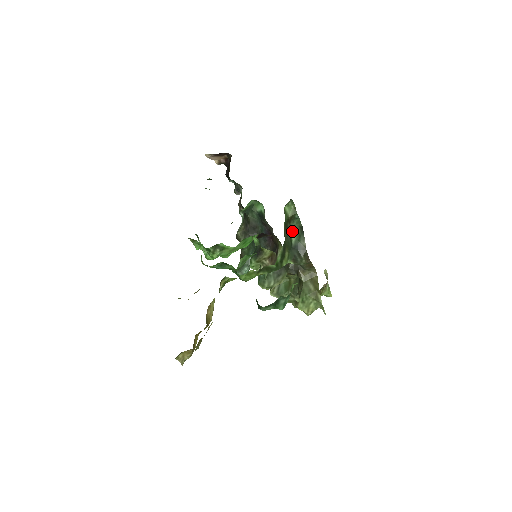
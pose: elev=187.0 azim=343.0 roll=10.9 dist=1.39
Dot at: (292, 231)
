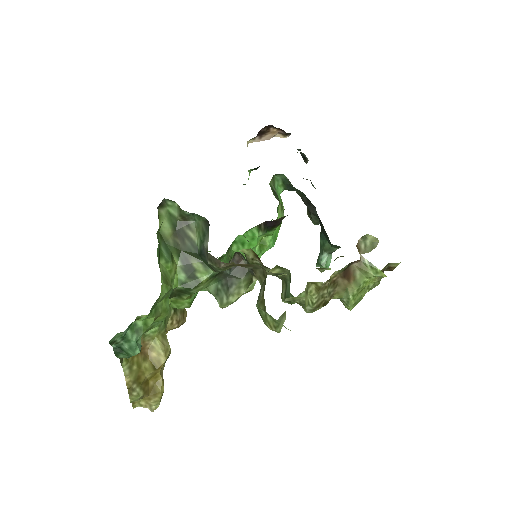
Dot at: (196, 232)
